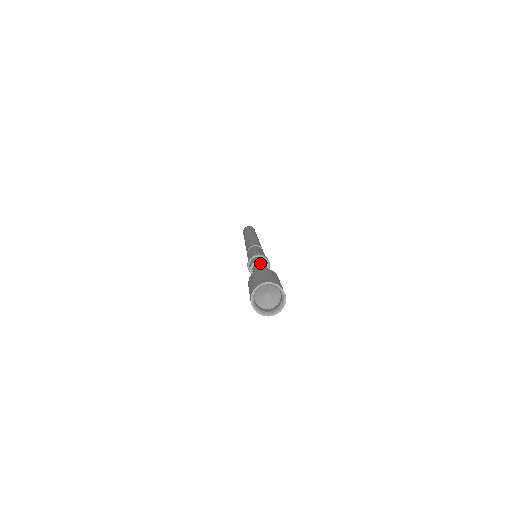
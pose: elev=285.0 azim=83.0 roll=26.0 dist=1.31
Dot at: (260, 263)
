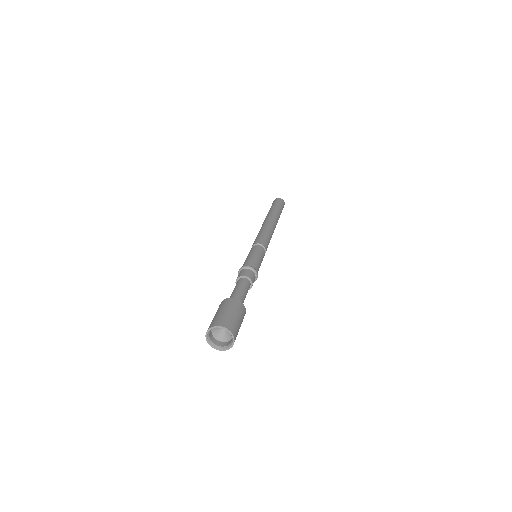
Dot at: (239, 280)
